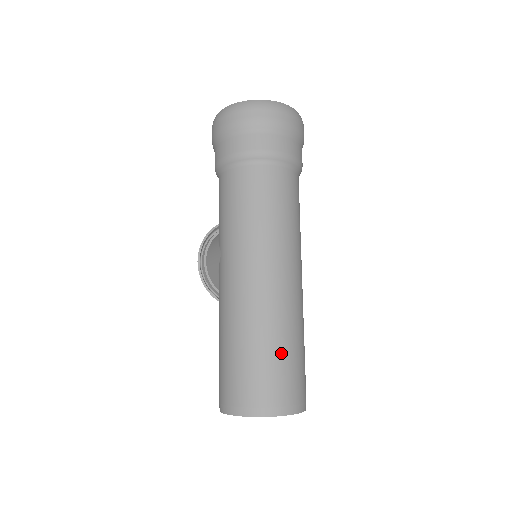
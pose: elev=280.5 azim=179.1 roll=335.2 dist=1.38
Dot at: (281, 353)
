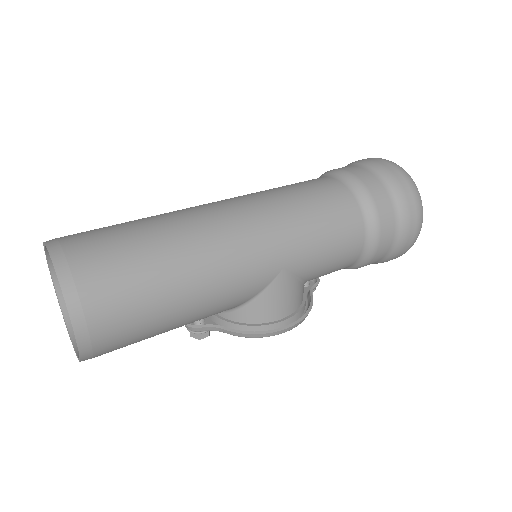
Dot at: (131, 226)
